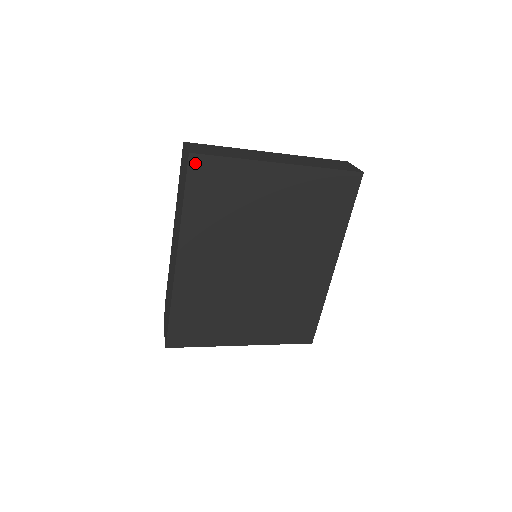
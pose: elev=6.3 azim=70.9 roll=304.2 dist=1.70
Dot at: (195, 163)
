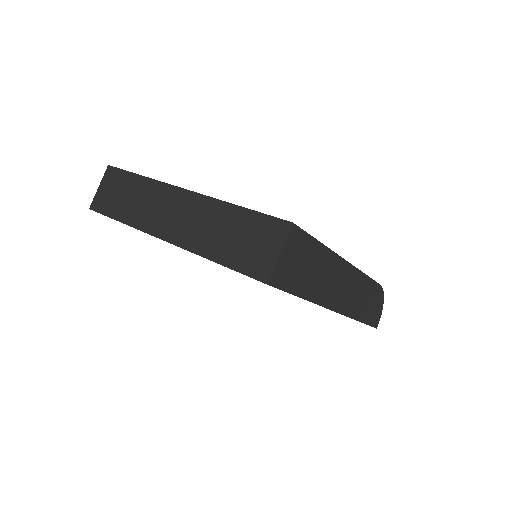
Dot at: occluded
